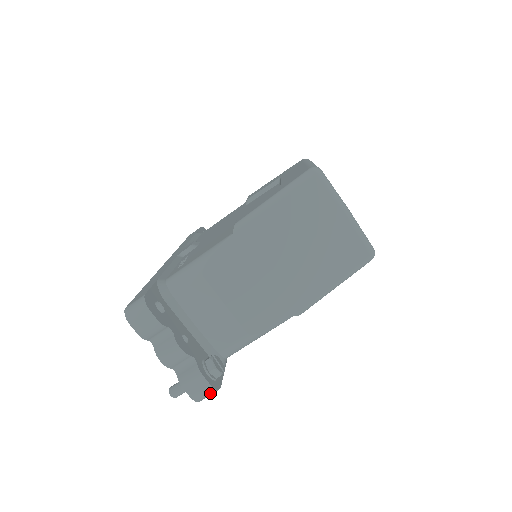
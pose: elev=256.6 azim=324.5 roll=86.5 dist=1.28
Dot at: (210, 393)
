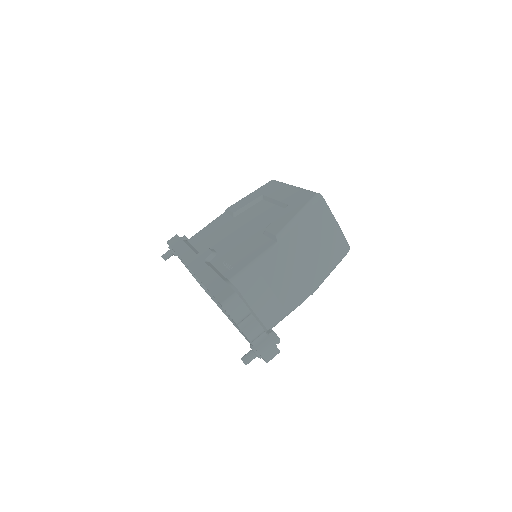
Dot at: occluded
